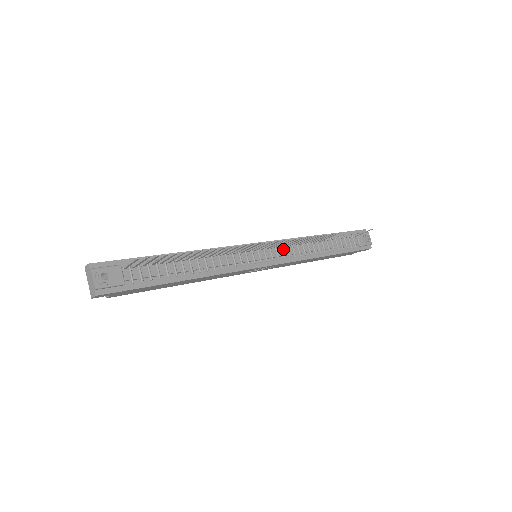
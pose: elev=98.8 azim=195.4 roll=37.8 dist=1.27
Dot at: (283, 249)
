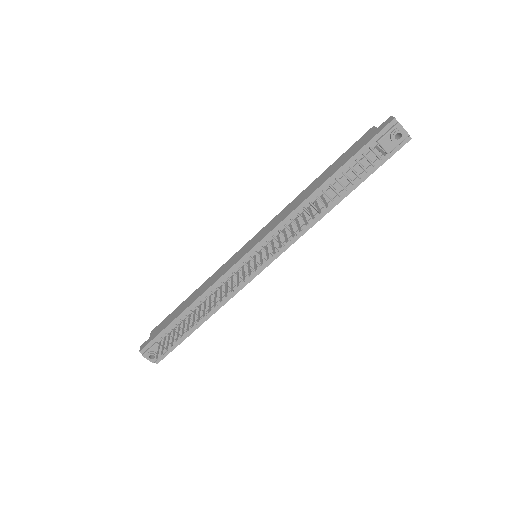
Dot at: occluded
